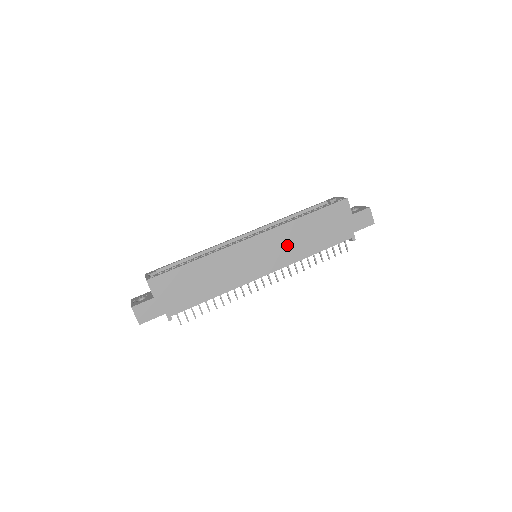
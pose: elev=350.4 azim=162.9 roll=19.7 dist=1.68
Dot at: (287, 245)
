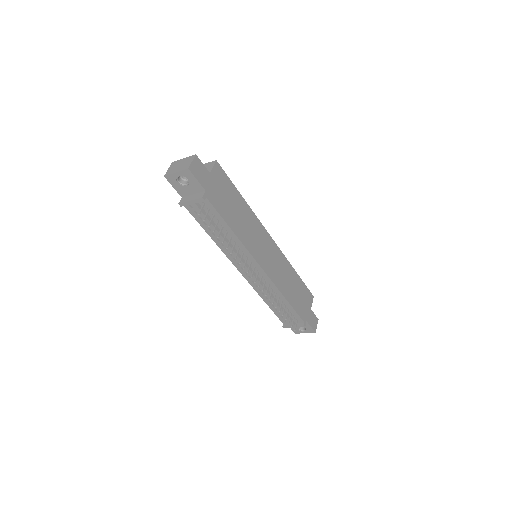
Dot at: (280, 271)
